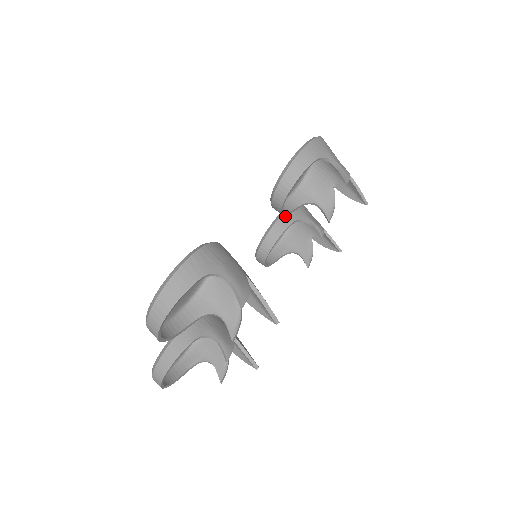
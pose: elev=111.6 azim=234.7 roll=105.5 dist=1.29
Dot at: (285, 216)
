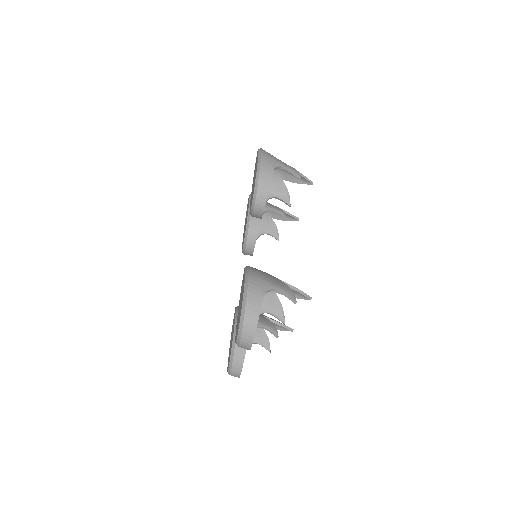
Dot at: occluded
